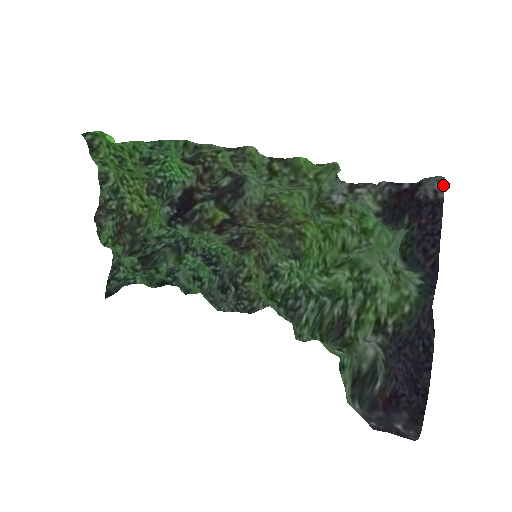
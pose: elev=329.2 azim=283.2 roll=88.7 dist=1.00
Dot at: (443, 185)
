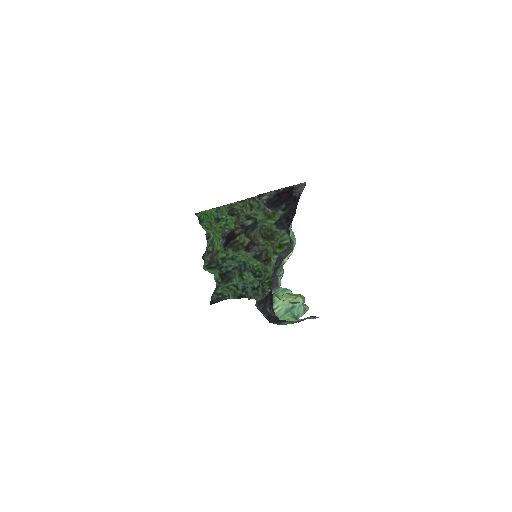
Dot at: occluded
